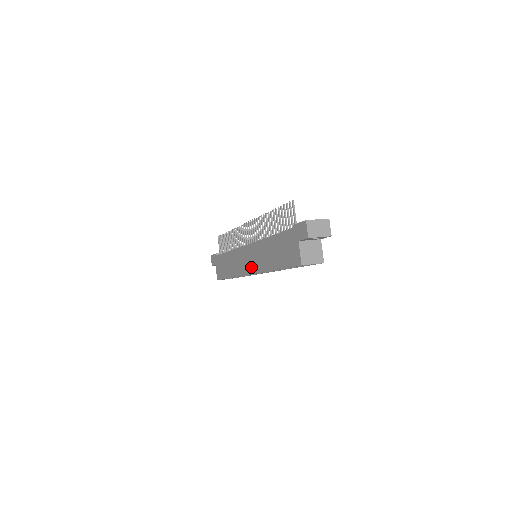
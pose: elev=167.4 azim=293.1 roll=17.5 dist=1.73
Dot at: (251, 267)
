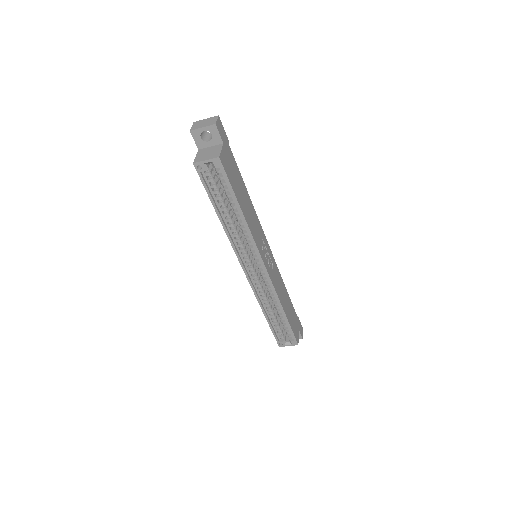
Dot at: occluded
